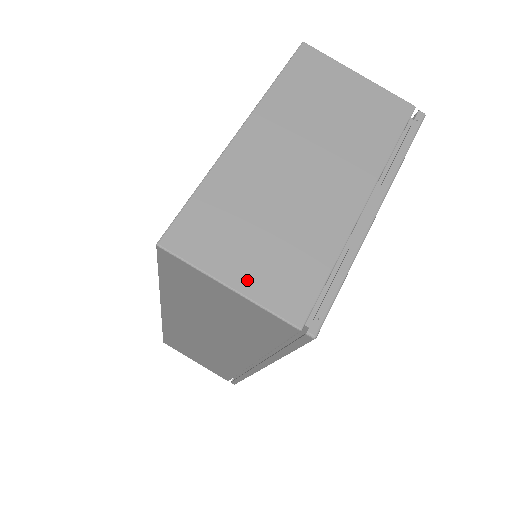
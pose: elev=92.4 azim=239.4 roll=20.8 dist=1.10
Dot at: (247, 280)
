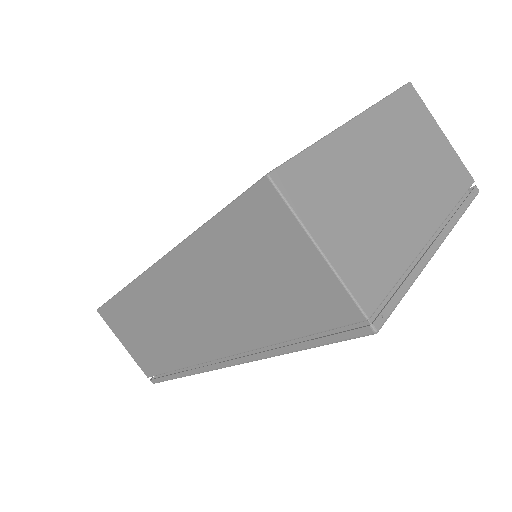
Dot at: (335, 250)
